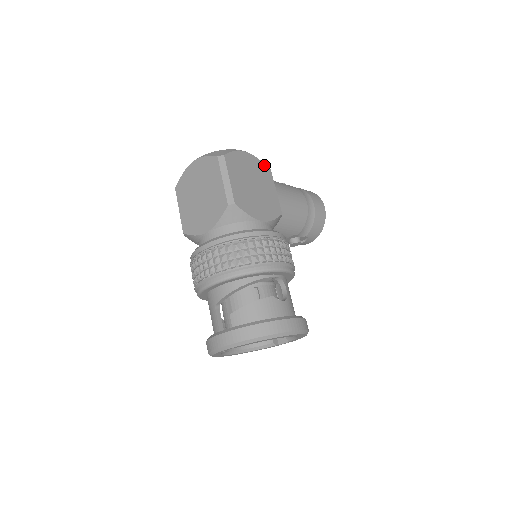
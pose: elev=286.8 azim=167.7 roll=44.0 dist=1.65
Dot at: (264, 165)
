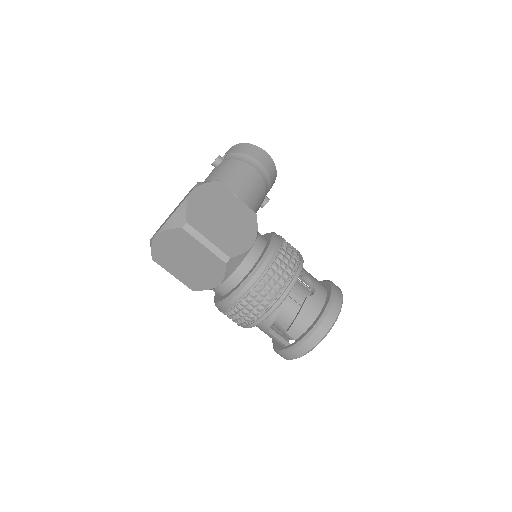
Dot at: (211, 184)
